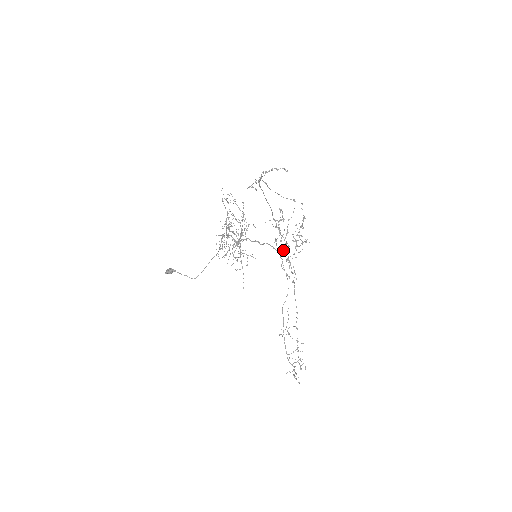
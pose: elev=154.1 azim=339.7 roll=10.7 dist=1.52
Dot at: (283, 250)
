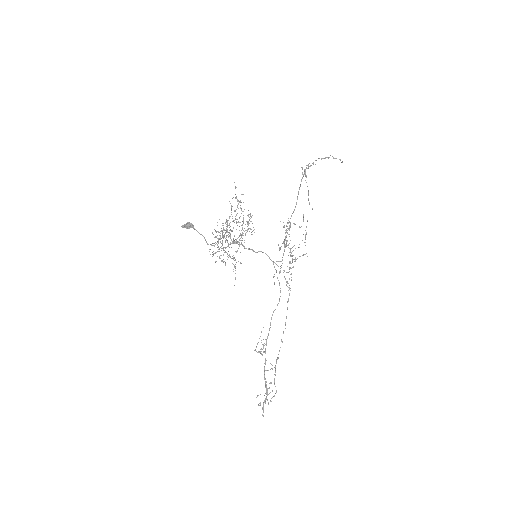
Dot at: occluded
